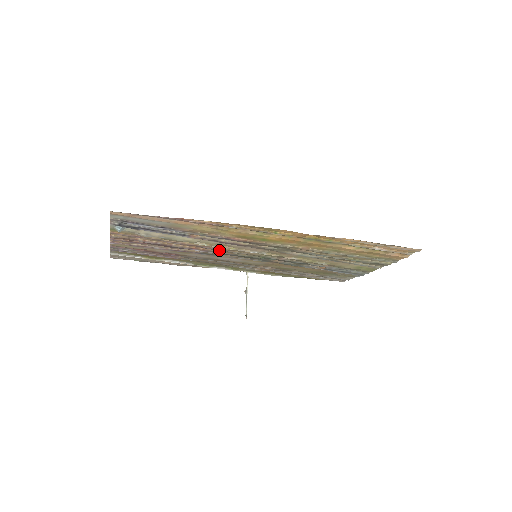
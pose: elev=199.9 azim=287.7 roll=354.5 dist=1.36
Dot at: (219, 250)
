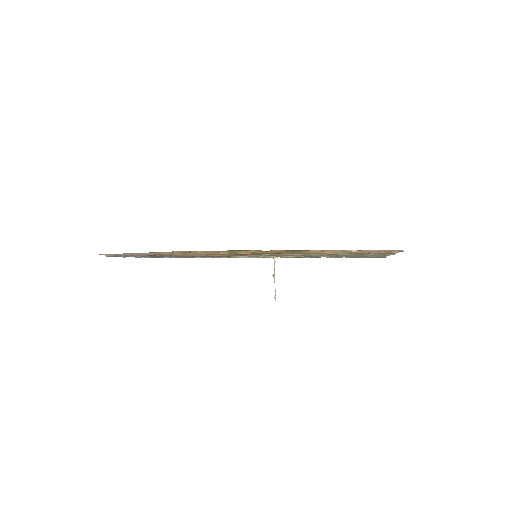
Dot at: occluded
